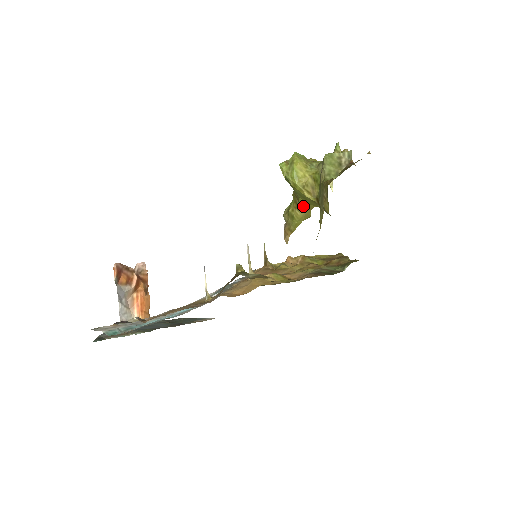
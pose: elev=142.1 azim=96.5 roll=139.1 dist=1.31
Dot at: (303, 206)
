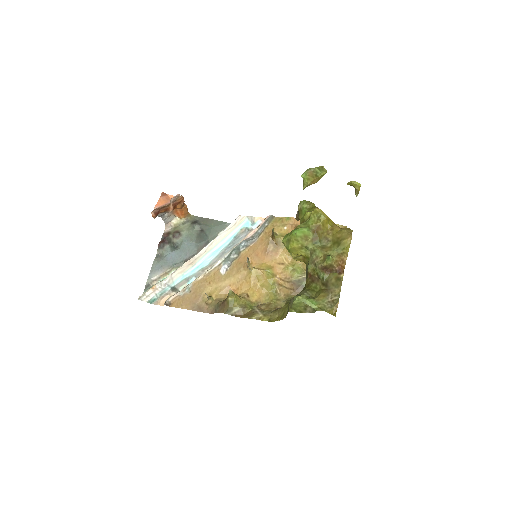
Dot at: occluded
